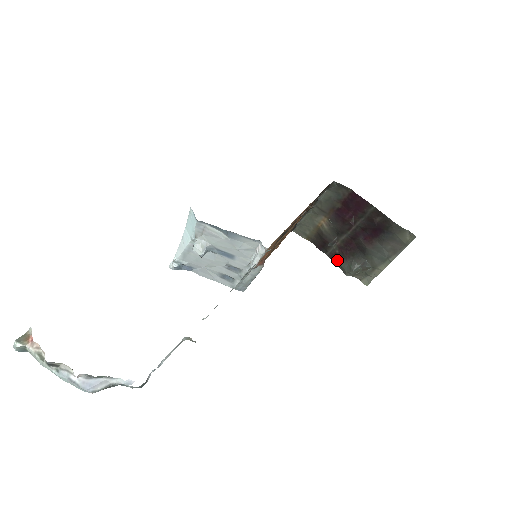
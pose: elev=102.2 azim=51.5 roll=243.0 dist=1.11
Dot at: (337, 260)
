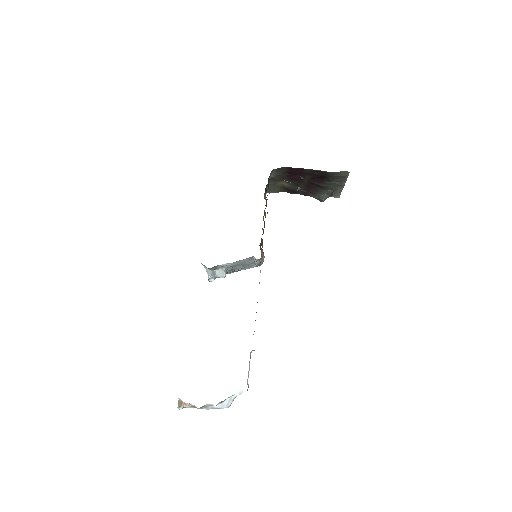
Dot at: (309, 195)
